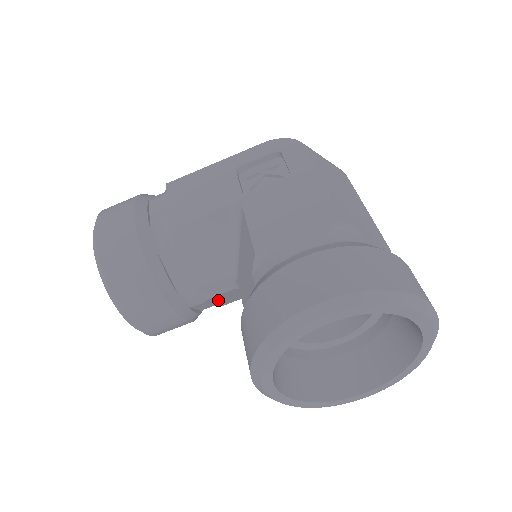
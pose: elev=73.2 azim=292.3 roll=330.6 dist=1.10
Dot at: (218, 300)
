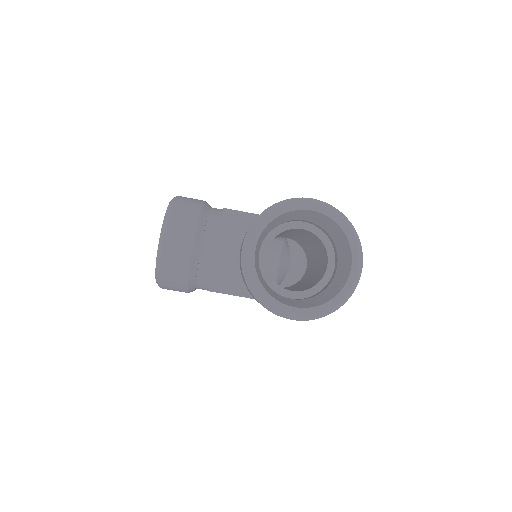
Dot at: (215, 270)
